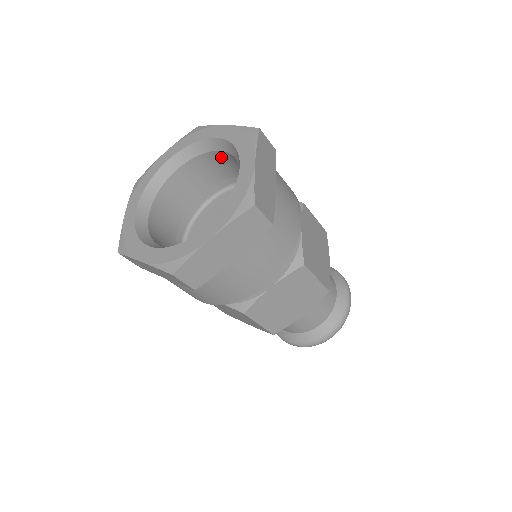
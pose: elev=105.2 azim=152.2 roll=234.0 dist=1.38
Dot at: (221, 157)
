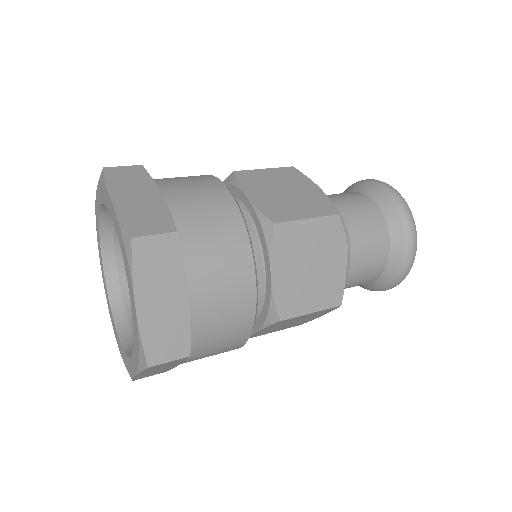
Dot at: occluded
